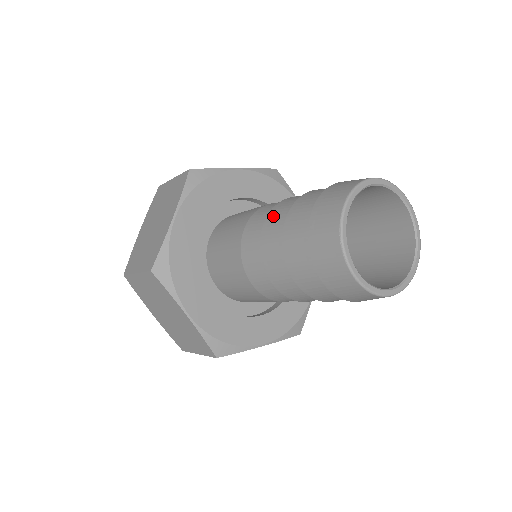
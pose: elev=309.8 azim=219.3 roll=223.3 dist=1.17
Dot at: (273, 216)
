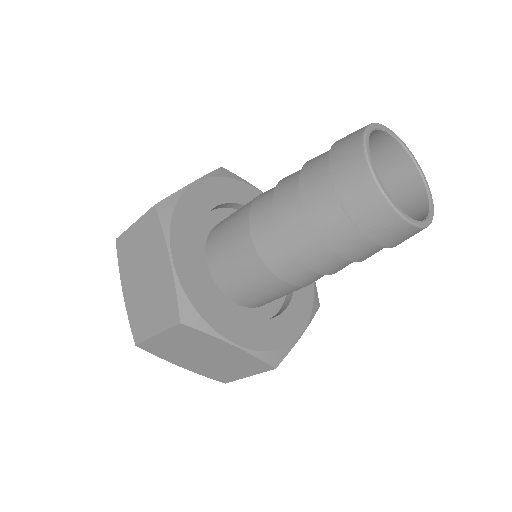
Dot at: occluded
